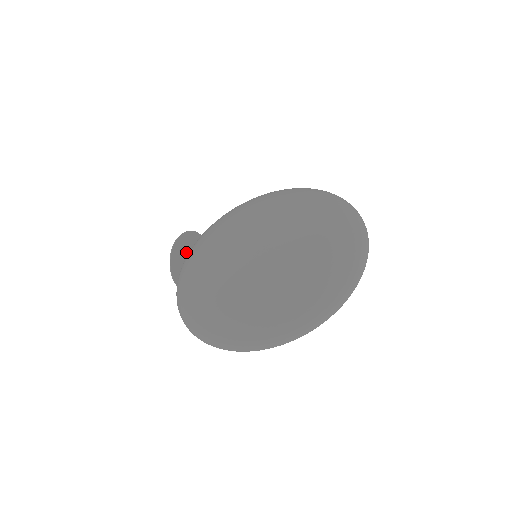
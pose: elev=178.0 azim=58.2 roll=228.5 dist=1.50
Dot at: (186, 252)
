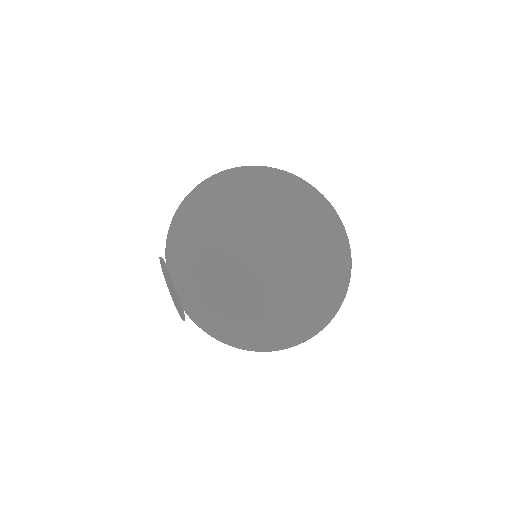
Dot at: occluded
